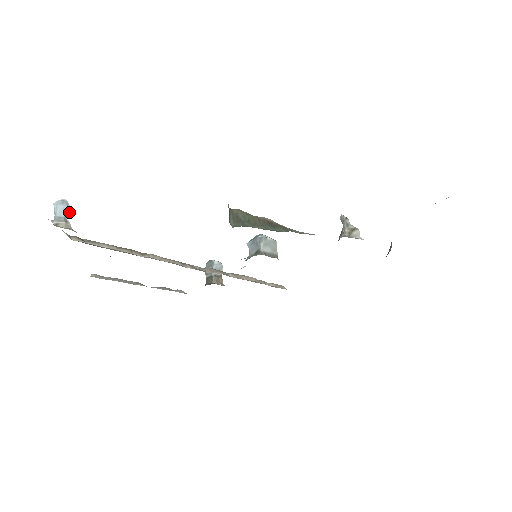
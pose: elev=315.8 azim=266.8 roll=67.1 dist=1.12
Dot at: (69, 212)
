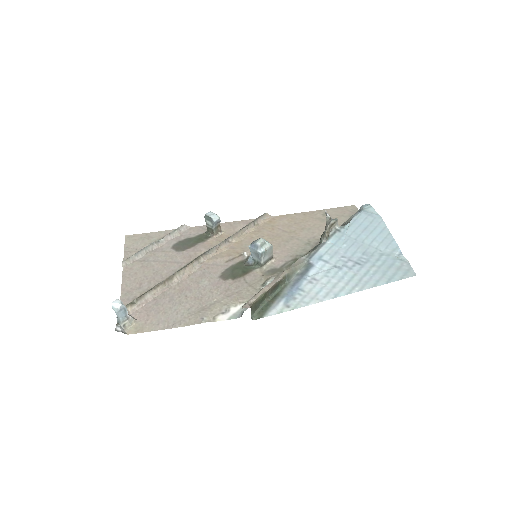
Dot at: occluded
